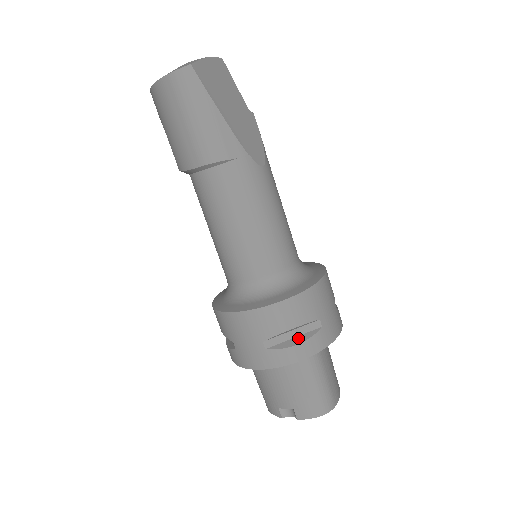
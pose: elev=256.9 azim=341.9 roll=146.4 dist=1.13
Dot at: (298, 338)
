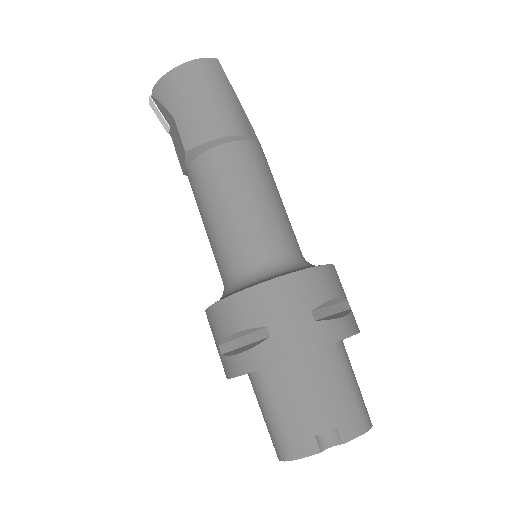
Dot at: (338, 314)
